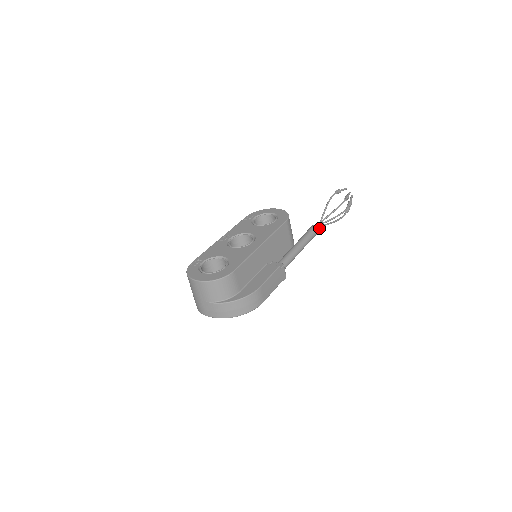
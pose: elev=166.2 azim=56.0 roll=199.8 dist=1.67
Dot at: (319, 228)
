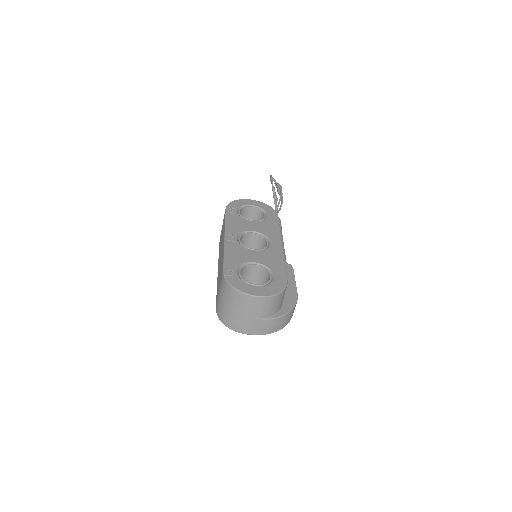
Dot at: occluded
